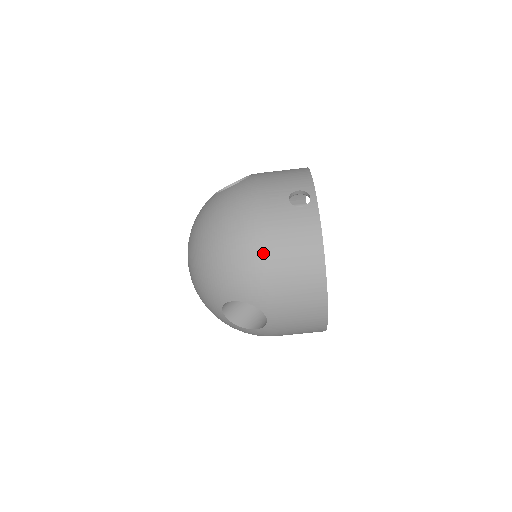
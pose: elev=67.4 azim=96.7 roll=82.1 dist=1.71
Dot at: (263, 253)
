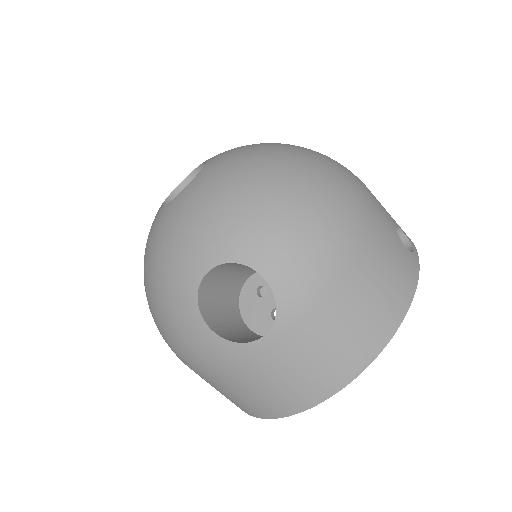
Dot at: (353, 249)
